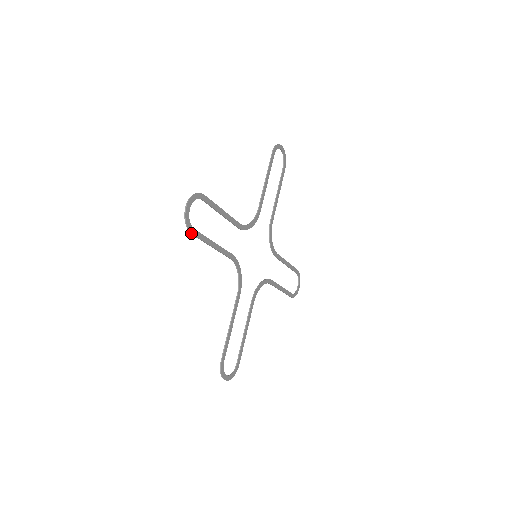
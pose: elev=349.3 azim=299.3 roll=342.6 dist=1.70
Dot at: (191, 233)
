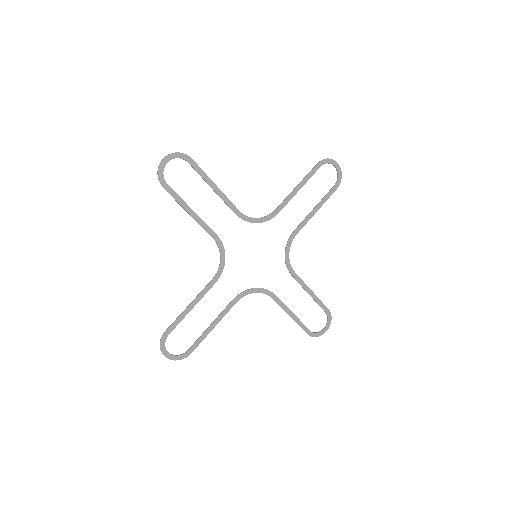
Dot at: (162, 185)
